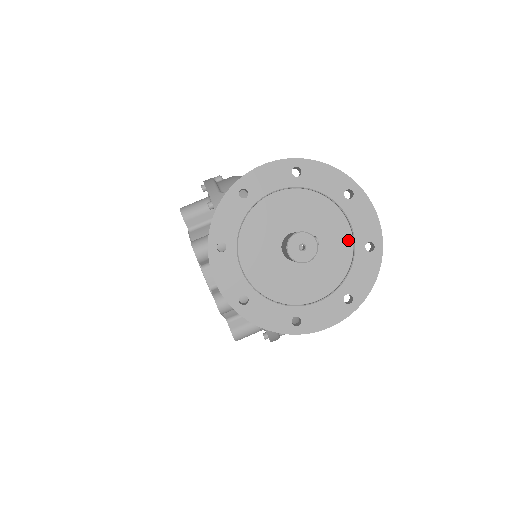
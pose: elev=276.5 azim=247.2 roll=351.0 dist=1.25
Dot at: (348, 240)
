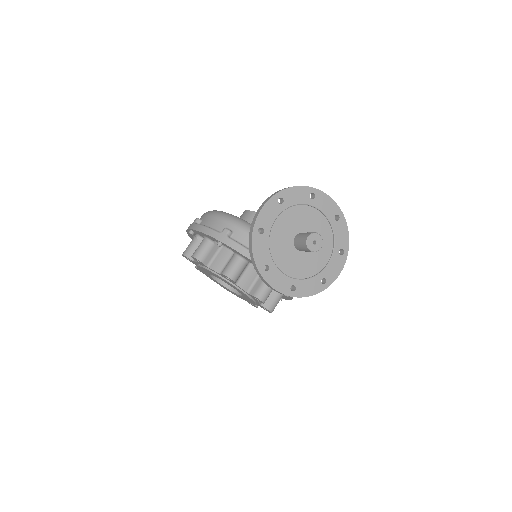
Dot at: (324, 221)
